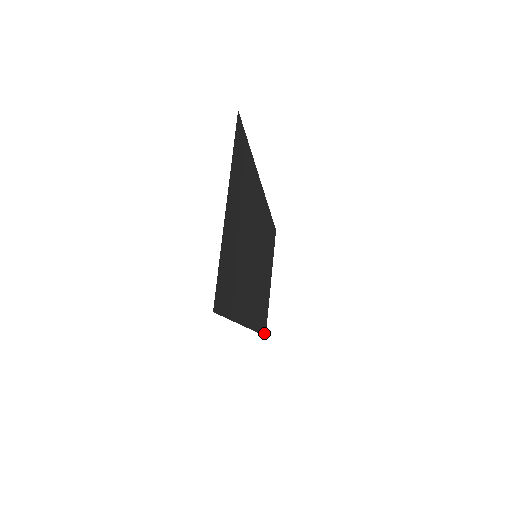
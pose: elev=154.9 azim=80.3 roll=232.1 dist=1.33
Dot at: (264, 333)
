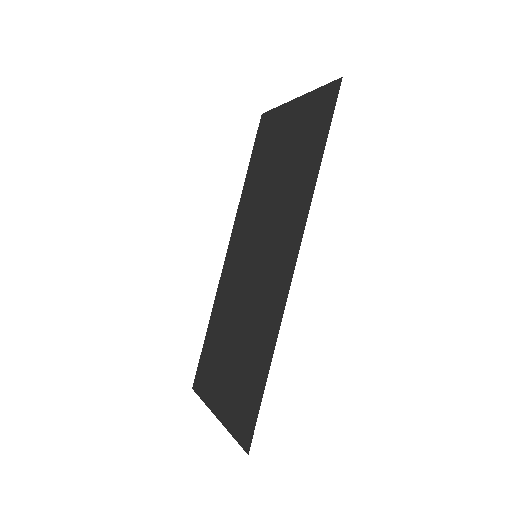
Dot at: (251, 432)
